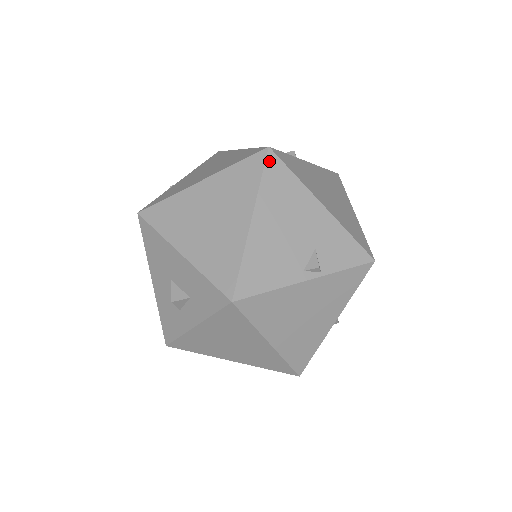
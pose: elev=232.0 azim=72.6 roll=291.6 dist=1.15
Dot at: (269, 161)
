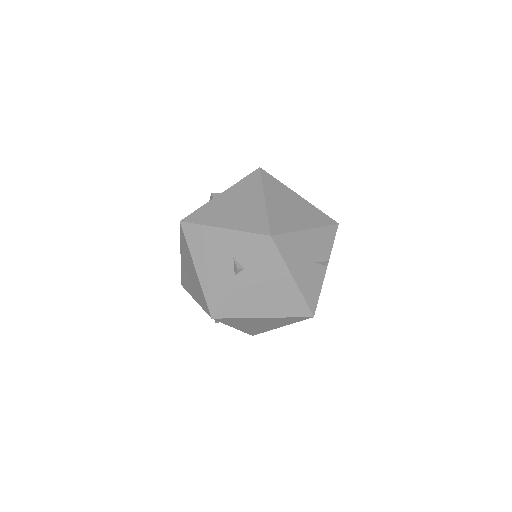
Dot at: (184, 229)
